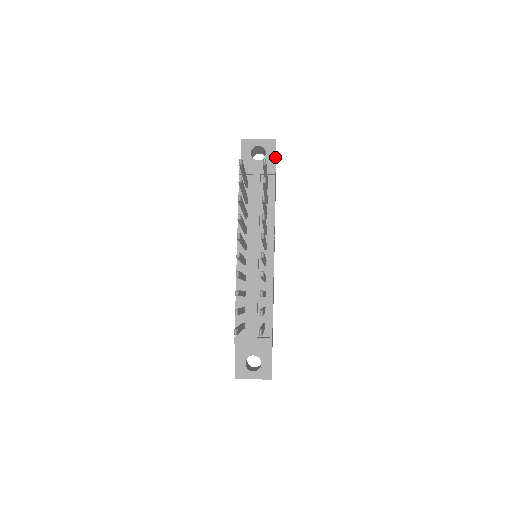
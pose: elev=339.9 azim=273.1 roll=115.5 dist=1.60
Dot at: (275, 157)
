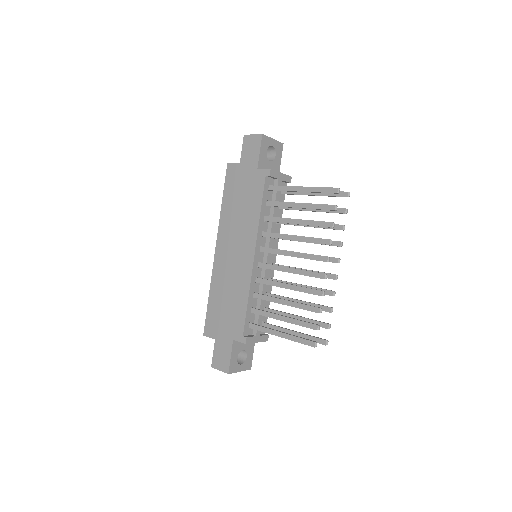
Dot at: (280, 161)
